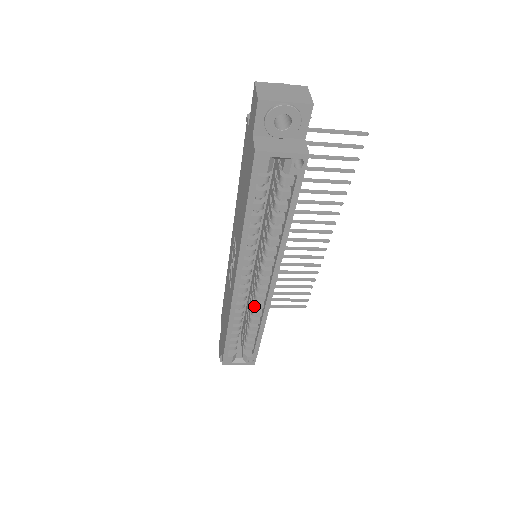
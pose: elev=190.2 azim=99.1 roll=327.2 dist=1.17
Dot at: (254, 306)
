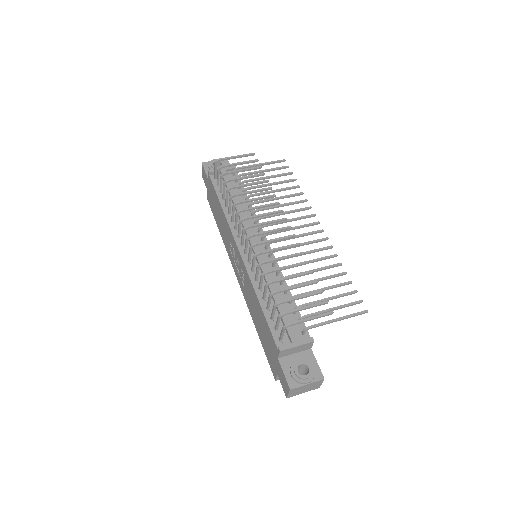
Dot at: occluded
